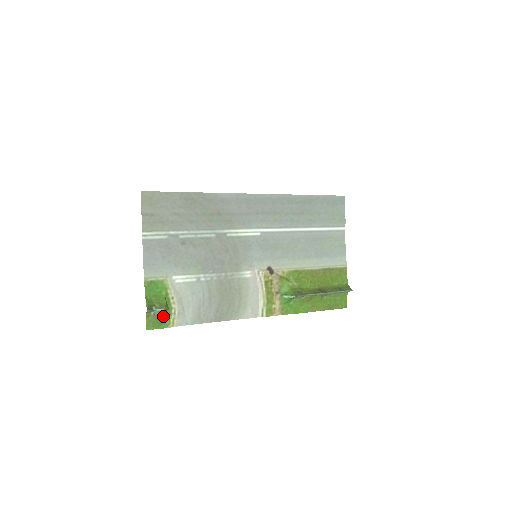
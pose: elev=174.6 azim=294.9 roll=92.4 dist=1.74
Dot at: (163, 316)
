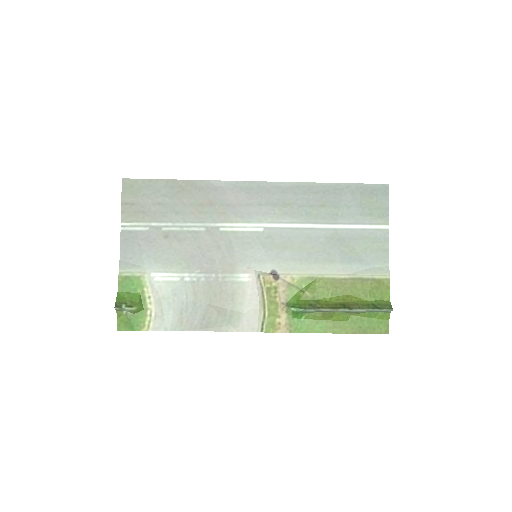
Dot at: (137, 317)
